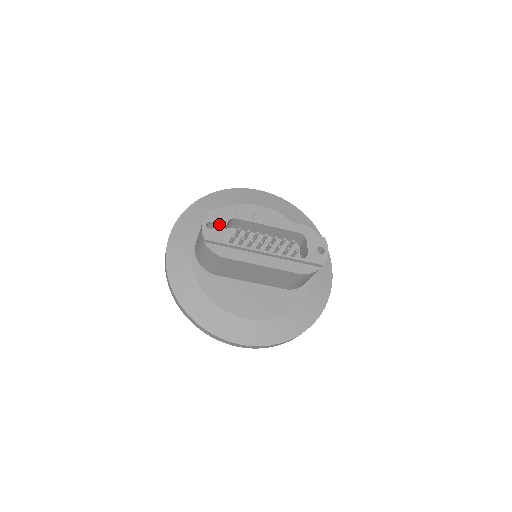
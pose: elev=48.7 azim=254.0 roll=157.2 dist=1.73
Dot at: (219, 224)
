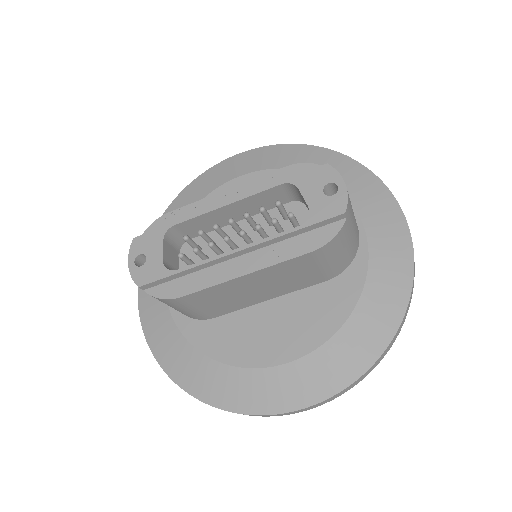
Dot at: (152, 250)
